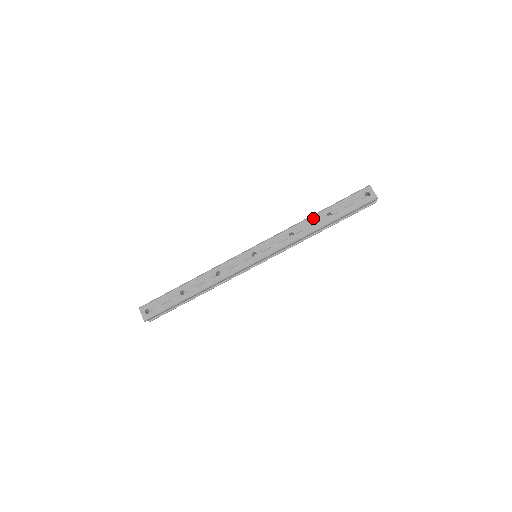
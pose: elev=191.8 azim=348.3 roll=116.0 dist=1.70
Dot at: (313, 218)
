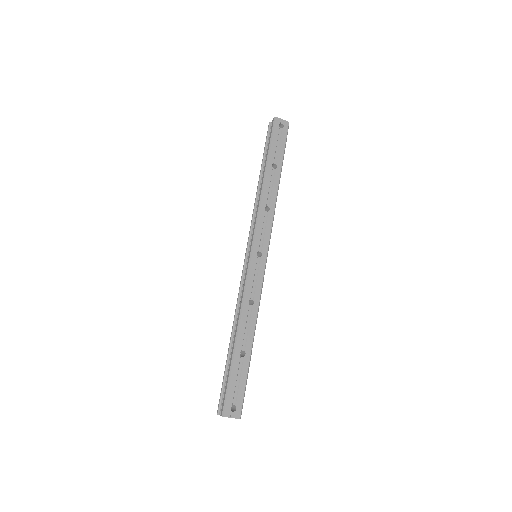
Dot at: (267, 180)
